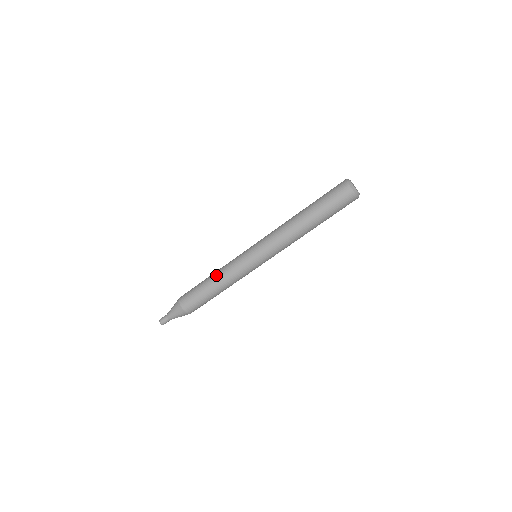
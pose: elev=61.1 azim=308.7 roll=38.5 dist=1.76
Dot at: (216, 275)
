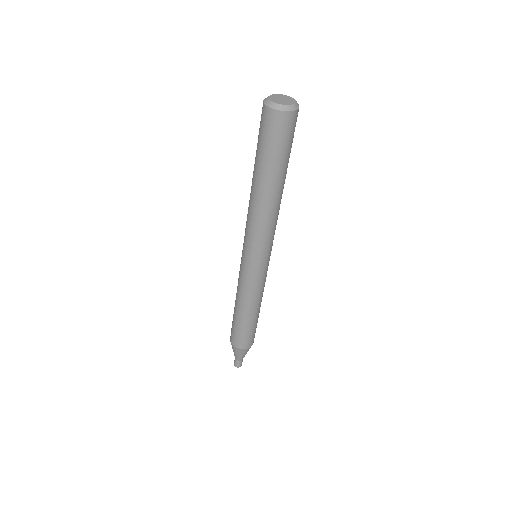
Dot at: (237, 302)
